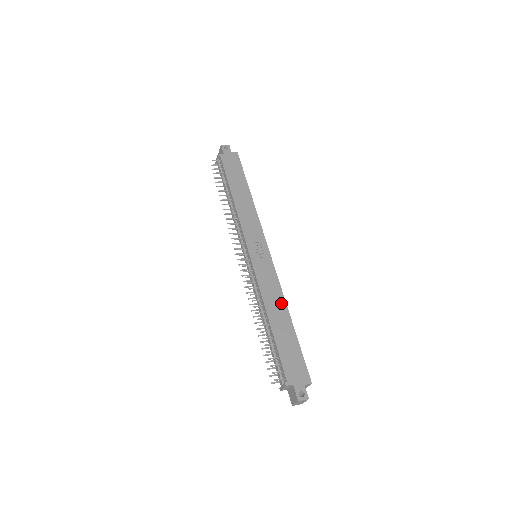
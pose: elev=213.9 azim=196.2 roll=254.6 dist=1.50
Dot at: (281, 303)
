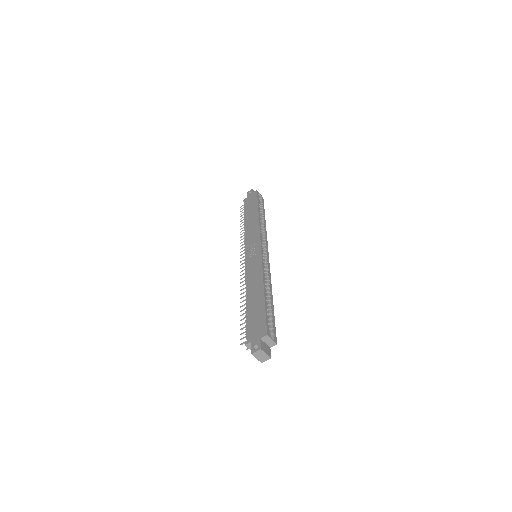
Dot at: (259, 281)
